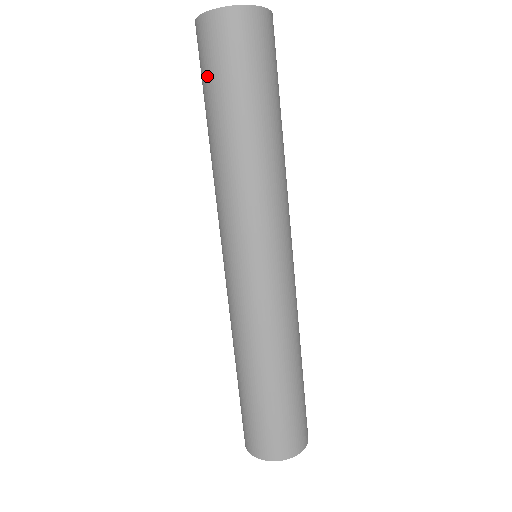
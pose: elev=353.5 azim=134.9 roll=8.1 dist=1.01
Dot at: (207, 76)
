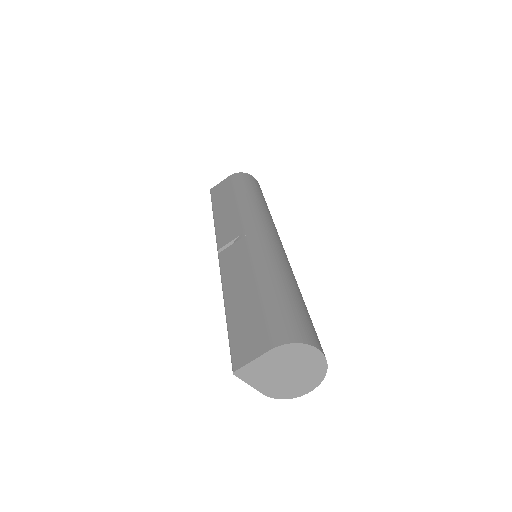
Dot at: (242, 183)
